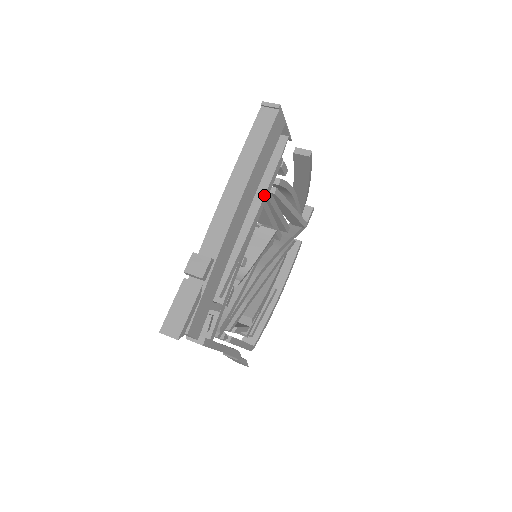
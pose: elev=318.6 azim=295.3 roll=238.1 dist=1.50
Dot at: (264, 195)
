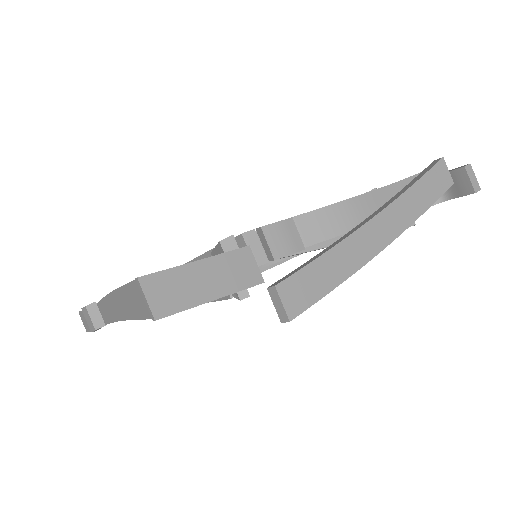
Dot at: occluded
